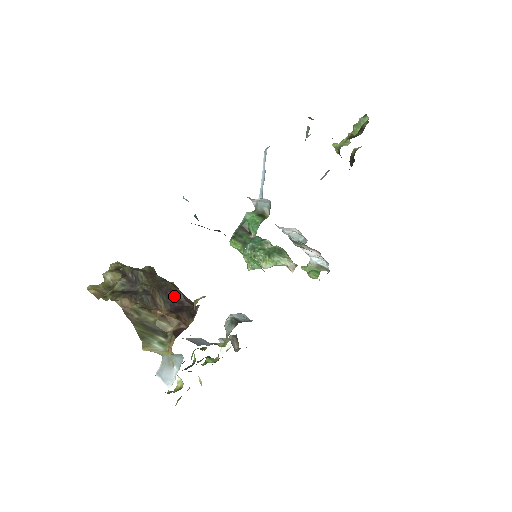
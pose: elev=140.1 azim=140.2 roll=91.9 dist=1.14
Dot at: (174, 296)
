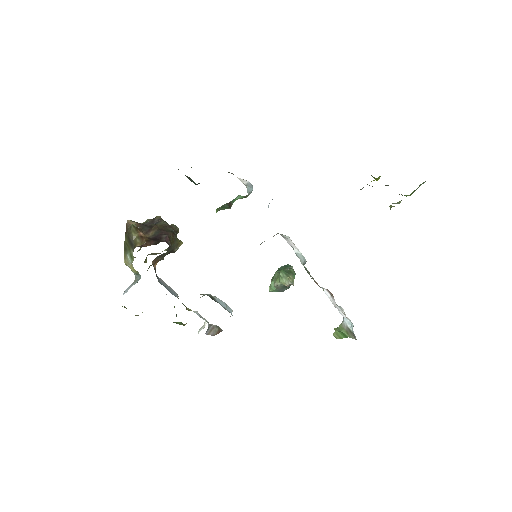
Dot at: (162, 235)
